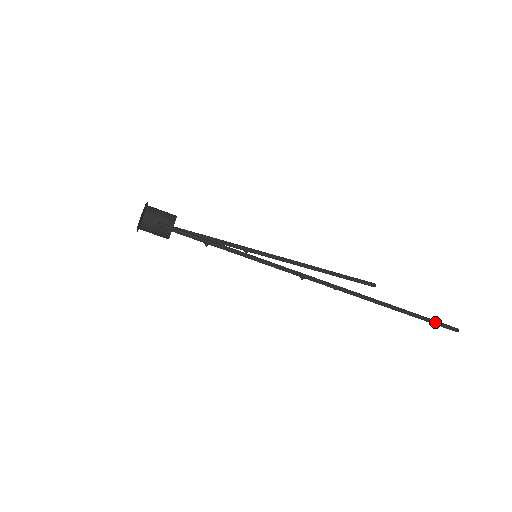
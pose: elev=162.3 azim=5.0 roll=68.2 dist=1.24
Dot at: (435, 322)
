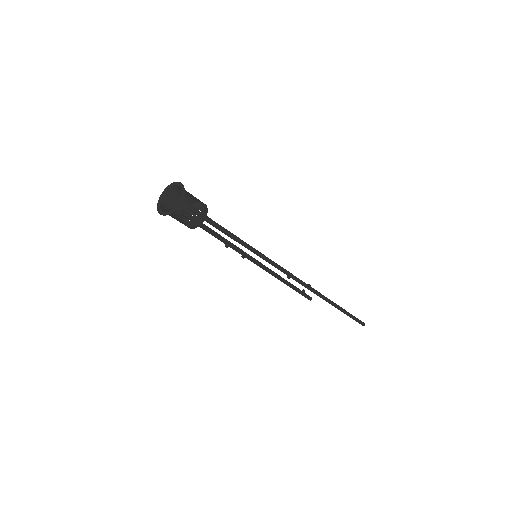
Dot at: (353, 319)
